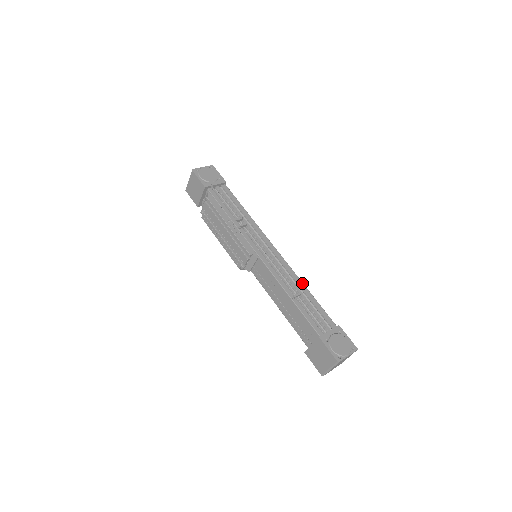
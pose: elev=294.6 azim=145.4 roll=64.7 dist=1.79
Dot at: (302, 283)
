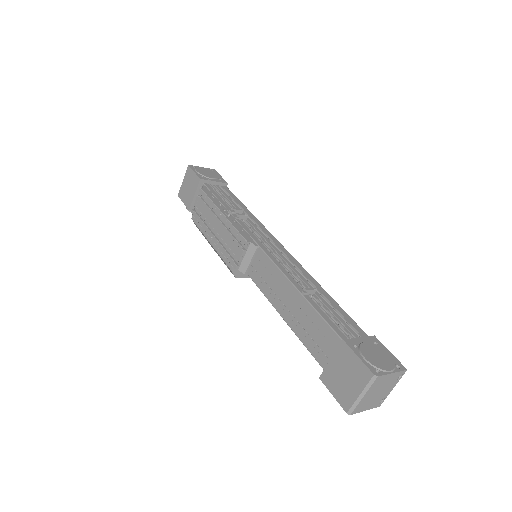
Dot at: (318, 284)
